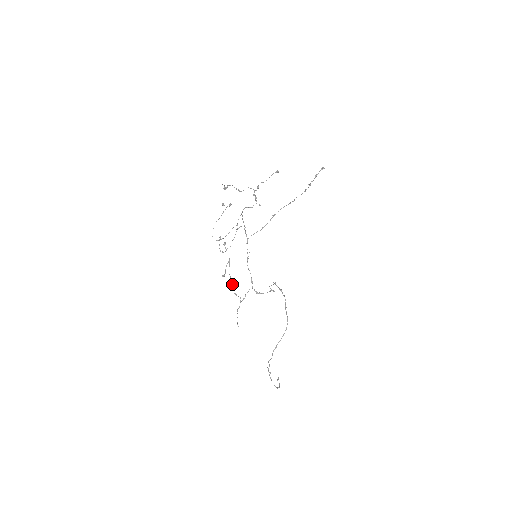
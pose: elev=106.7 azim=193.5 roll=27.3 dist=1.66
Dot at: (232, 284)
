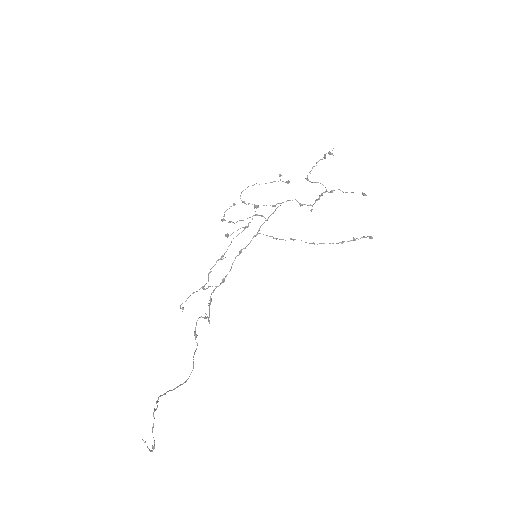
Dot at: occluded
